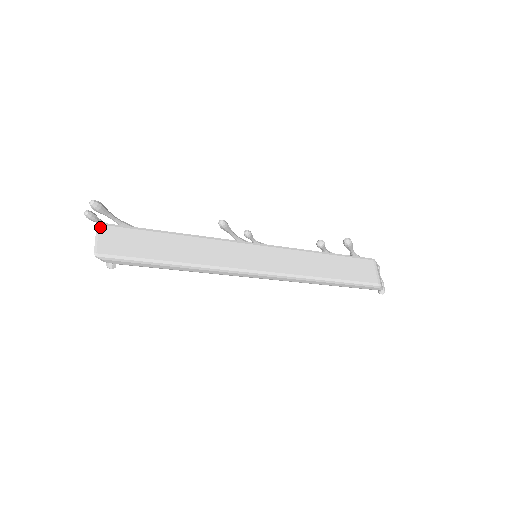
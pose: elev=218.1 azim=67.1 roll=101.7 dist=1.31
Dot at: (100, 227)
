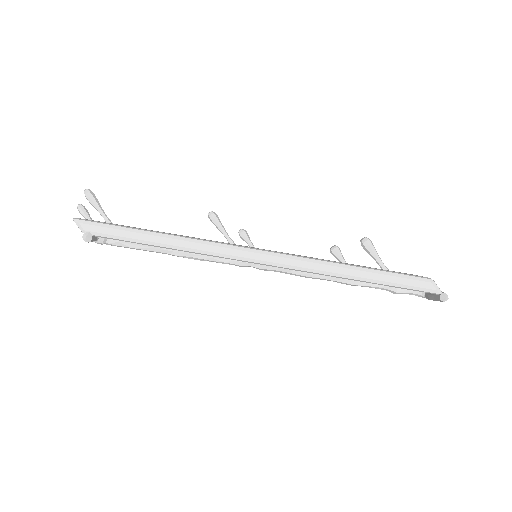
Dot at: occluded
